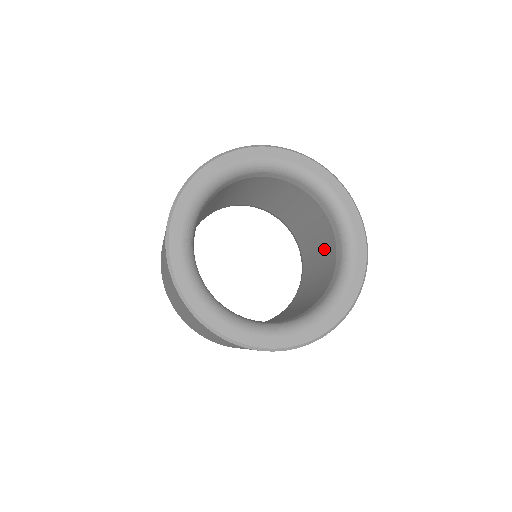
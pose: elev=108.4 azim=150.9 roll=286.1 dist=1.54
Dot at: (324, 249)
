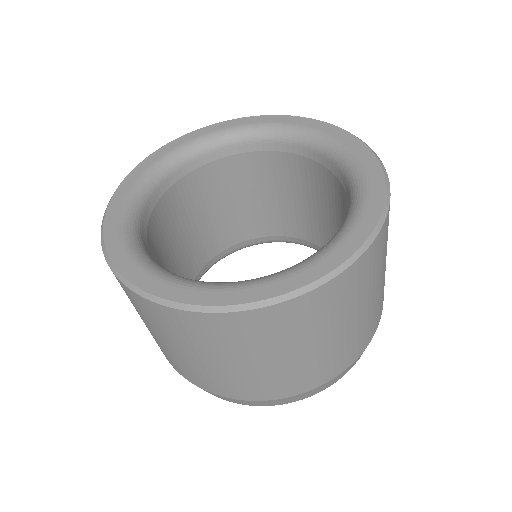
Dot at: (344, 218)
